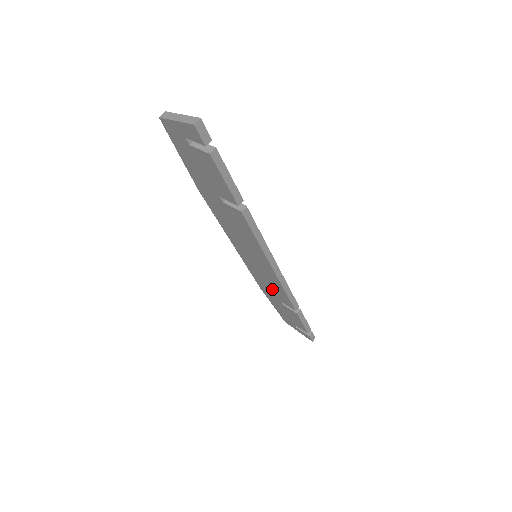
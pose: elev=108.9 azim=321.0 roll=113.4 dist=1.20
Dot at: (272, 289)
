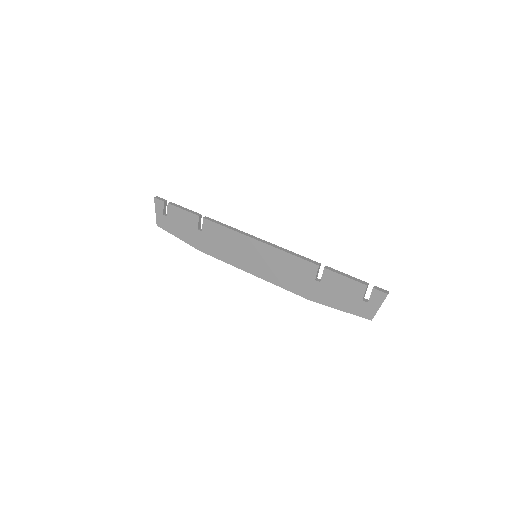
Dot at: (296, 275)
